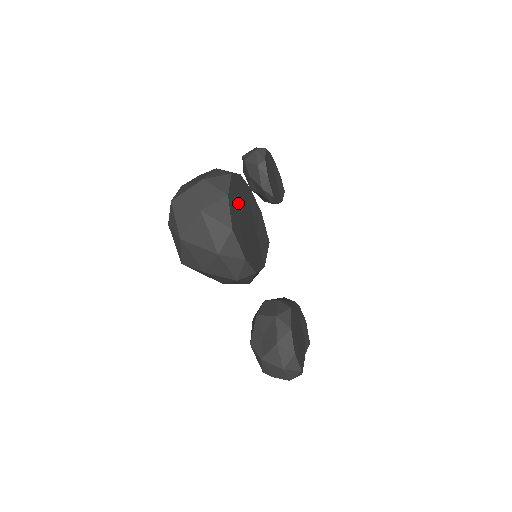
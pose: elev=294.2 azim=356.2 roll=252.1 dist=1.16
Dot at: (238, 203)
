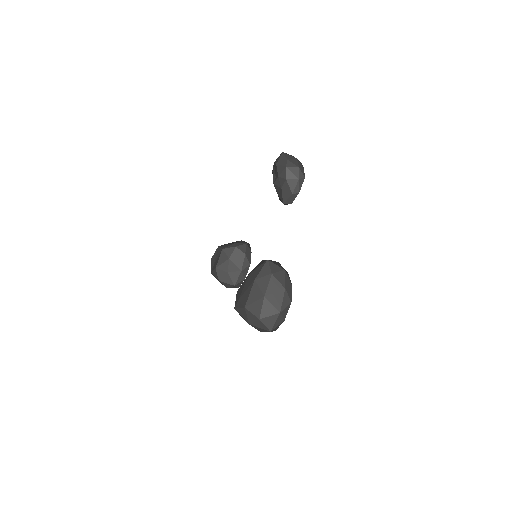
Dot at: occluded
